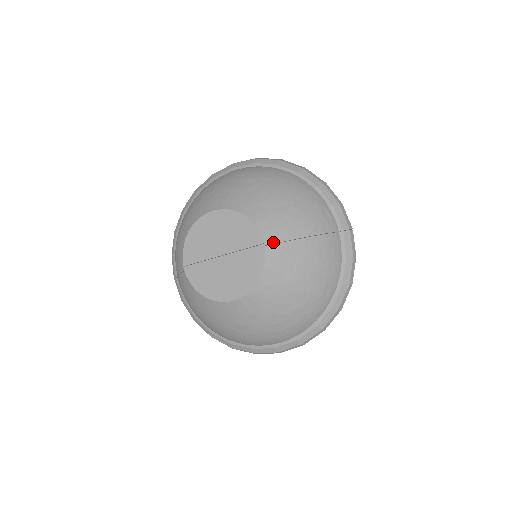
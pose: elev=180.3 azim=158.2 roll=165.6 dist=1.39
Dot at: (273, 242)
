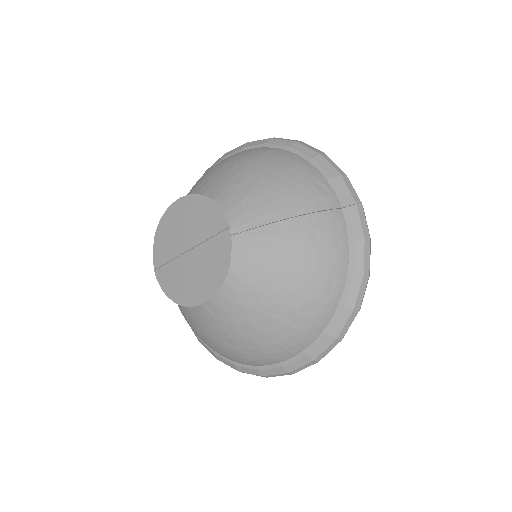
Dot at: (249, 227)
